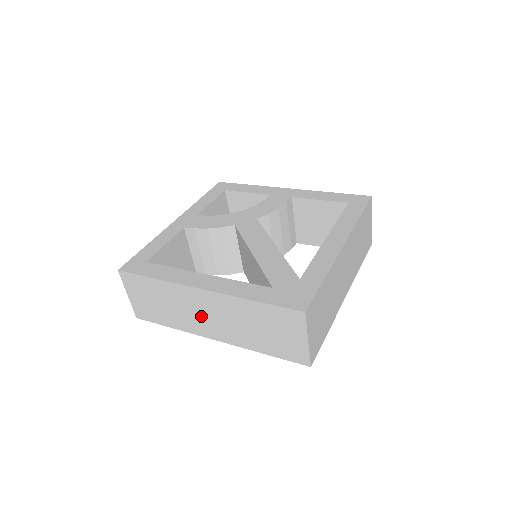
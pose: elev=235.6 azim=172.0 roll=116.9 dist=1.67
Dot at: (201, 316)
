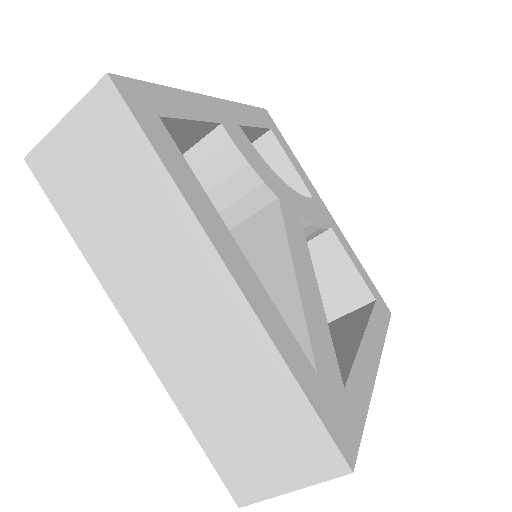
Dot at: (163, 292)
